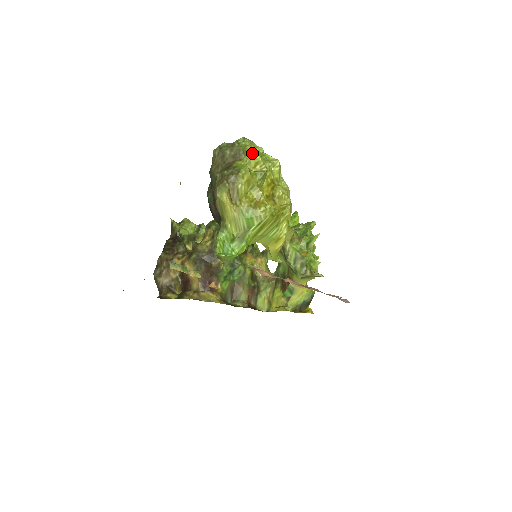
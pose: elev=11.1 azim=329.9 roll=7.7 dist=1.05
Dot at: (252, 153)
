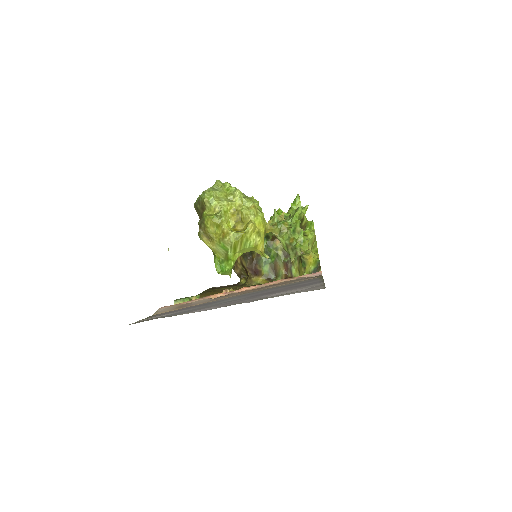
Dot at: (209, 202)
